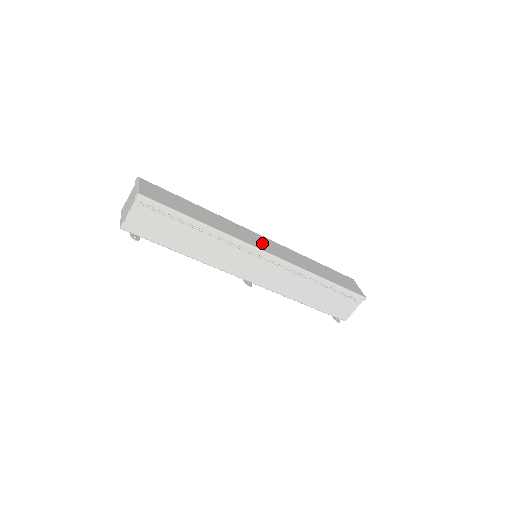
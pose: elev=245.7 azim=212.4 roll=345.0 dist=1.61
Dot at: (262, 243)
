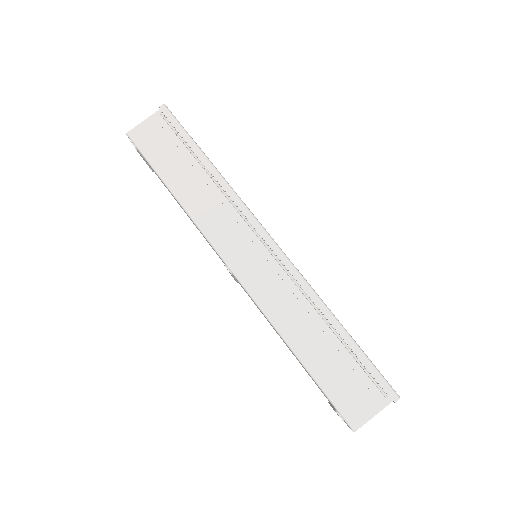
Dot at: occluded
